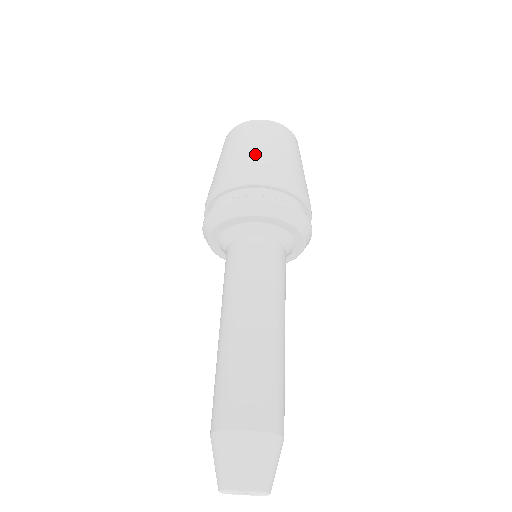
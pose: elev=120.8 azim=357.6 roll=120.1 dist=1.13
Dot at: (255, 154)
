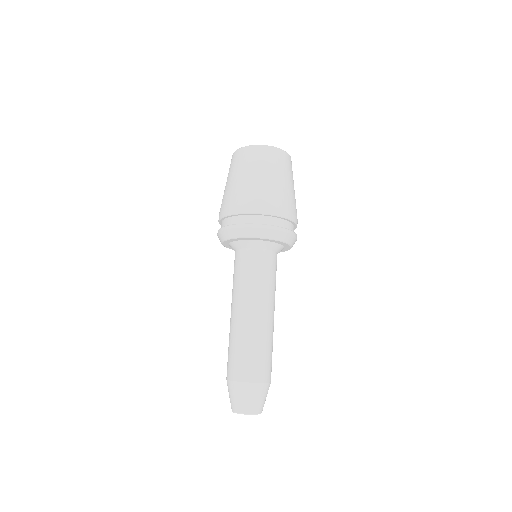
Dot at: (230, 187)
